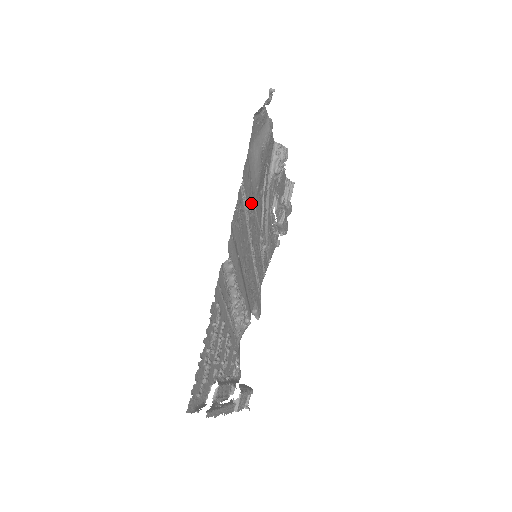
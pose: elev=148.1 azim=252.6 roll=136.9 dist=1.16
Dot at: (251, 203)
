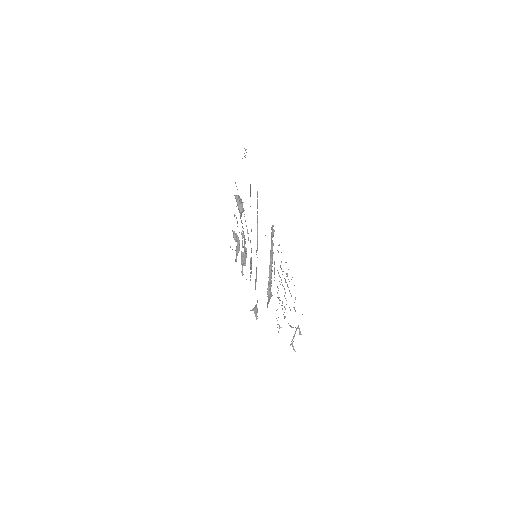
Dot at: occluded
